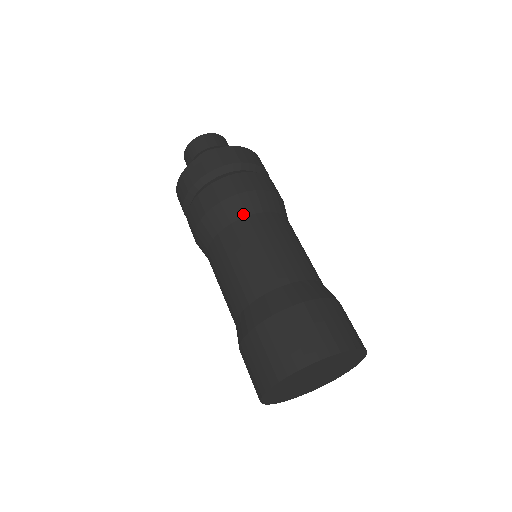
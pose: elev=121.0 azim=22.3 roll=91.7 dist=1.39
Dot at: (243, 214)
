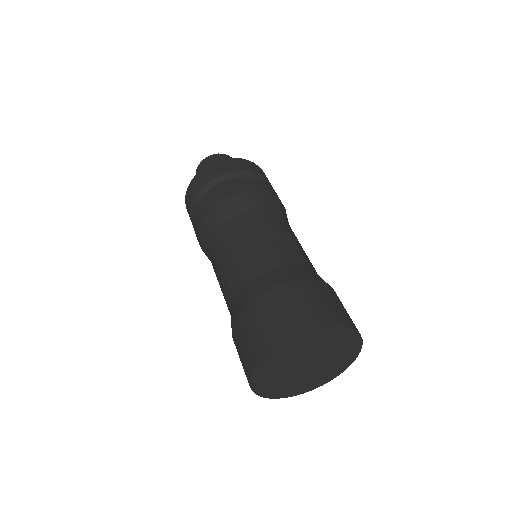
Dot at: (212, 233)
